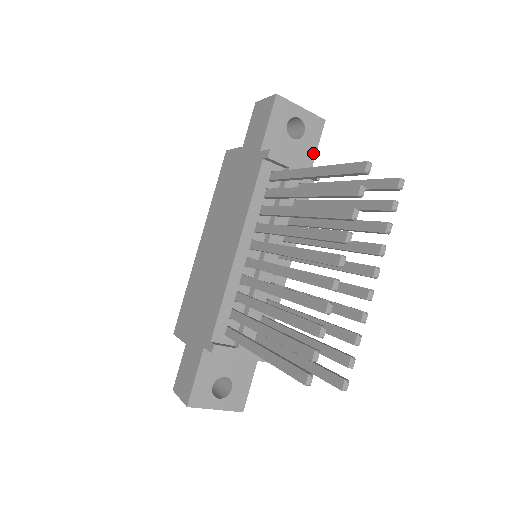
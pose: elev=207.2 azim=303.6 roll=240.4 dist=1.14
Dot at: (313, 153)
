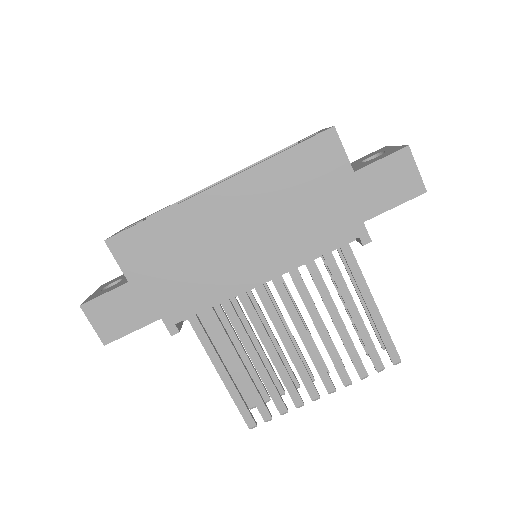
Dot at: occluded
